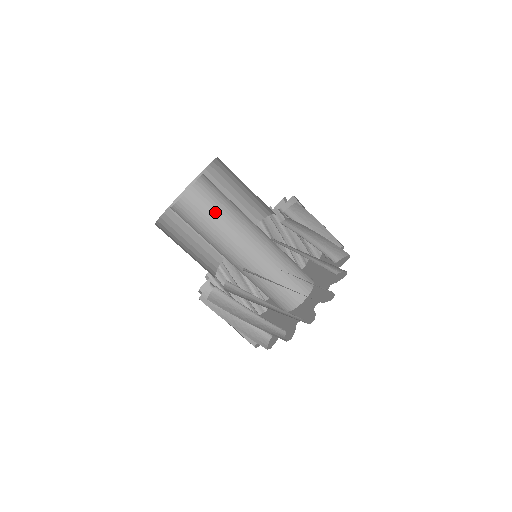
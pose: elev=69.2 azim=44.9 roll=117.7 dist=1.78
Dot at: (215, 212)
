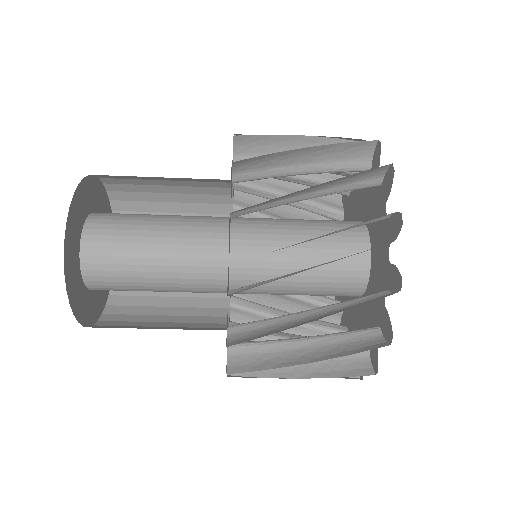
Dot at: (144, 288)
